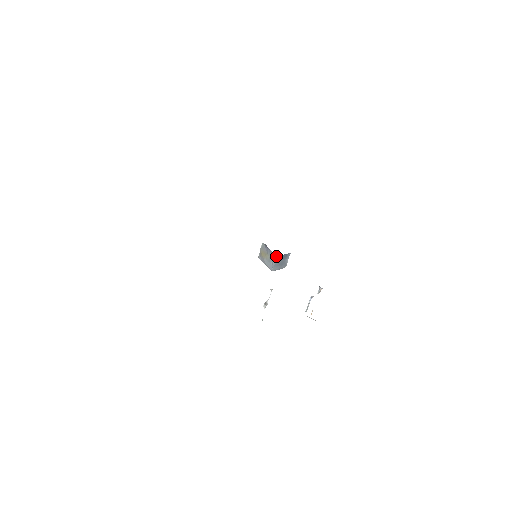
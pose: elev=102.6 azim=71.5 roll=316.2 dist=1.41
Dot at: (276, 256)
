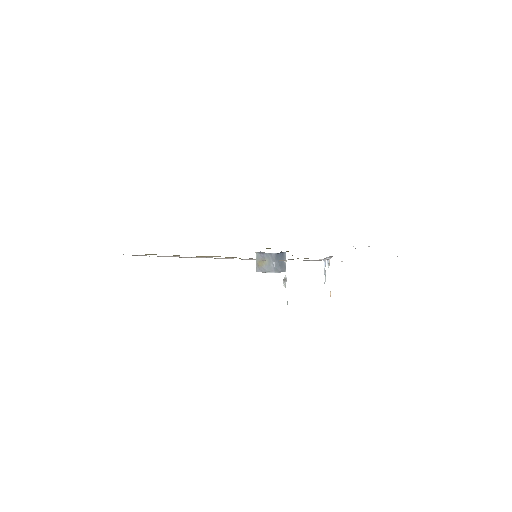
Dot at: (274, 254)
